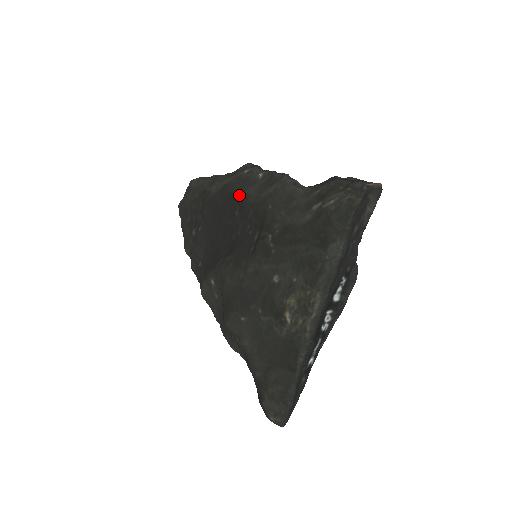
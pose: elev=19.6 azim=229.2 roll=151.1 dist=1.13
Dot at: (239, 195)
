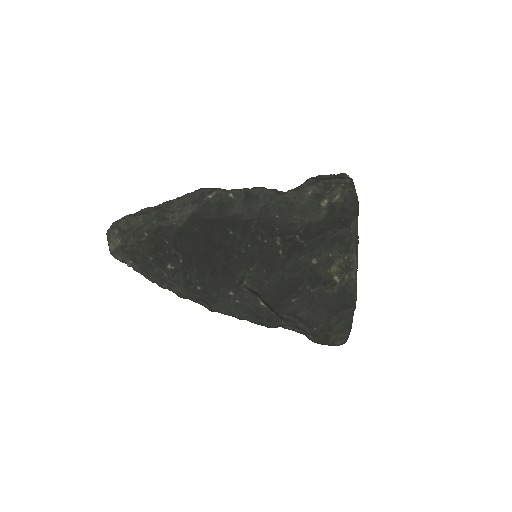
Dot at: (224, 218)
